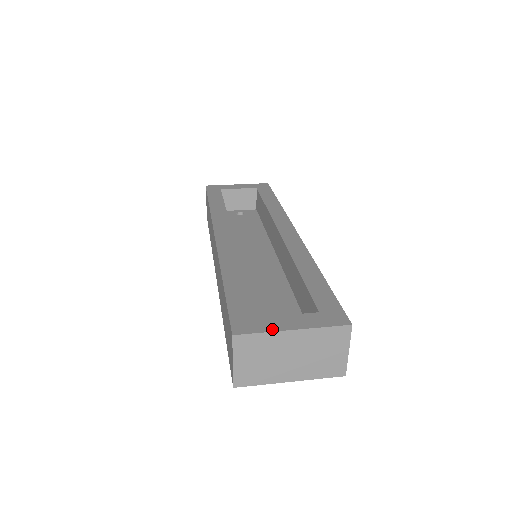
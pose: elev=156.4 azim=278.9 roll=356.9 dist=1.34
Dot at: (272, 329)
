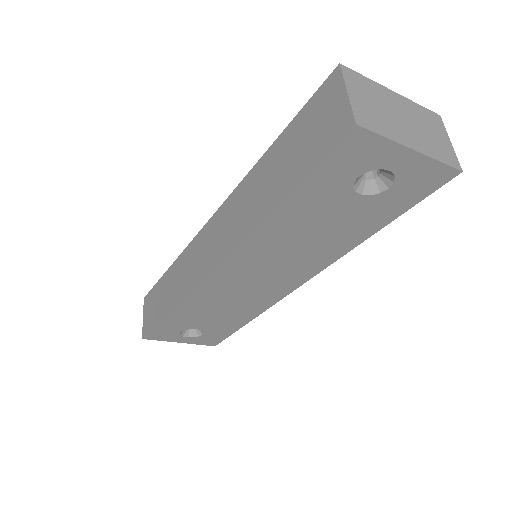
Dot at: (373, 85)
